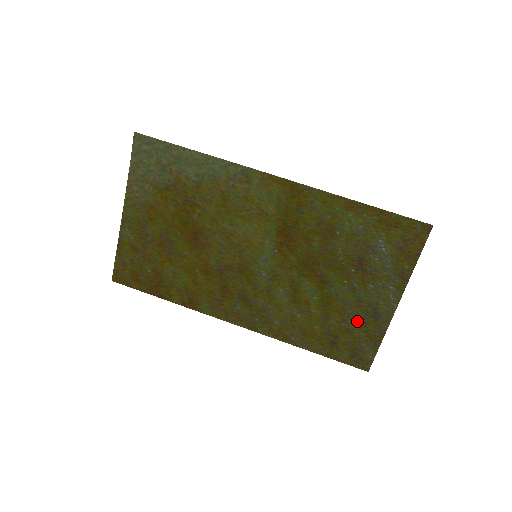
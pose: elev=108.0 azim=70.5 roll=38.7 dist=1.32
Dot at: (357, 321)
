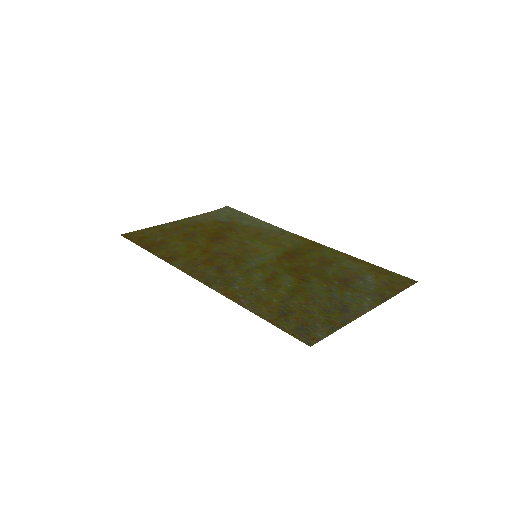
Dot at: (321, 308)
